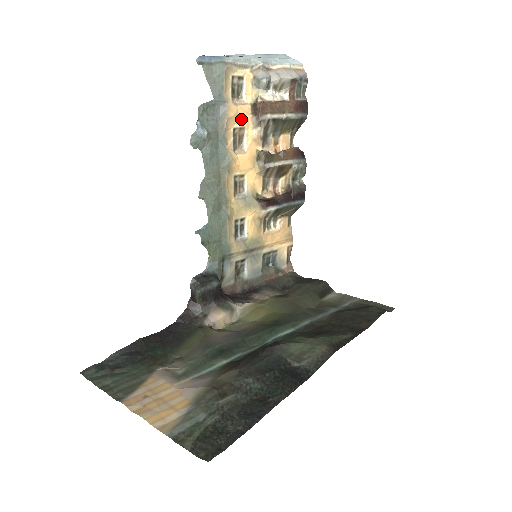
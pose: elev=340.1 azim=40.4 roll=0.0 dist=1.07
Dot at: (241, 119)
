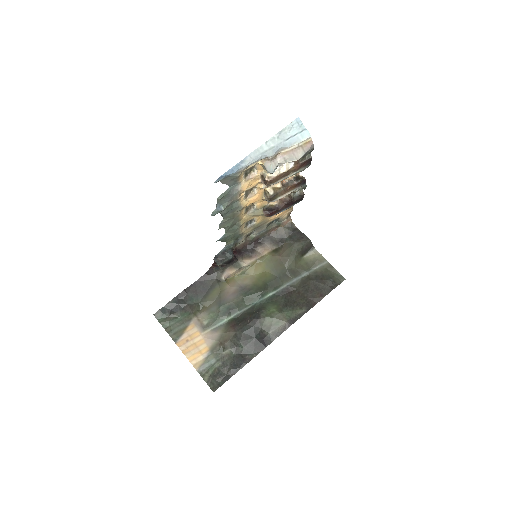
Dot at: (252, 184)
